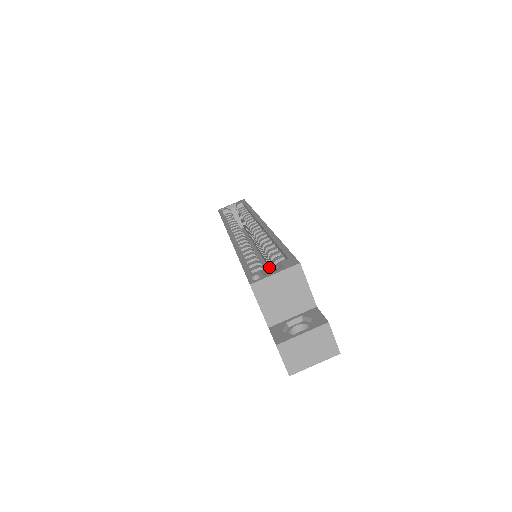
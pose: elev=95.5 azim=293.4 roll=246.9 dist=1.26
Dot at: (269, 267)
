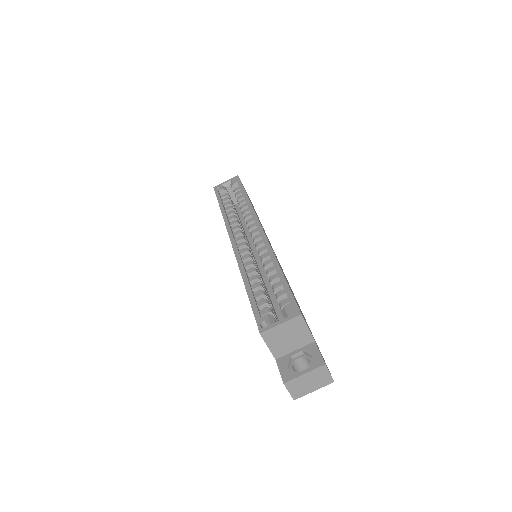
Dot at: occluded
